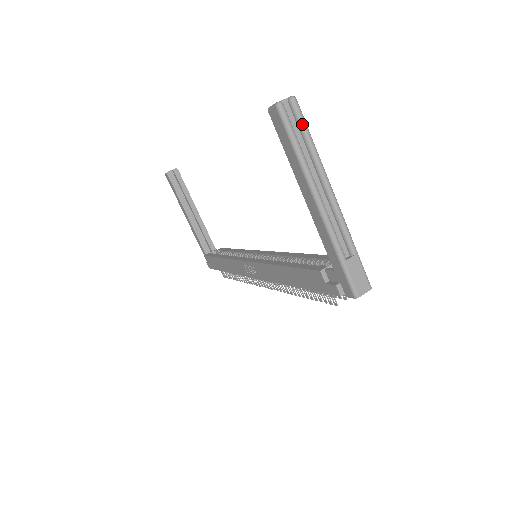
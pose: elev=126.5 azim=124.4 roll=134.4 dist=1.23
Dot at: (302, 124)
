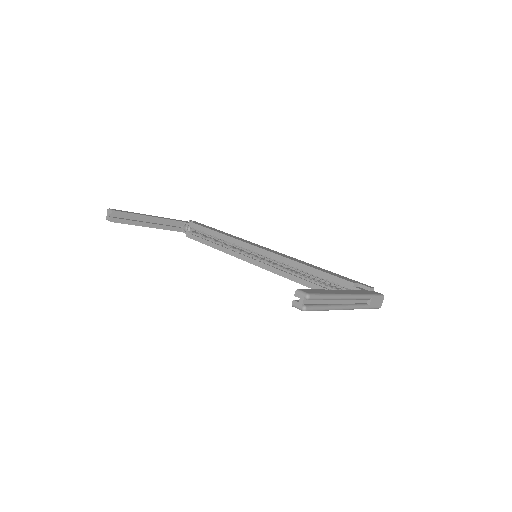
Dot at: (320, 299)
